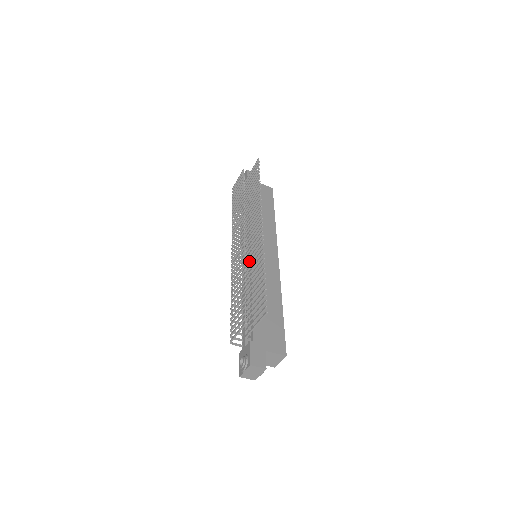
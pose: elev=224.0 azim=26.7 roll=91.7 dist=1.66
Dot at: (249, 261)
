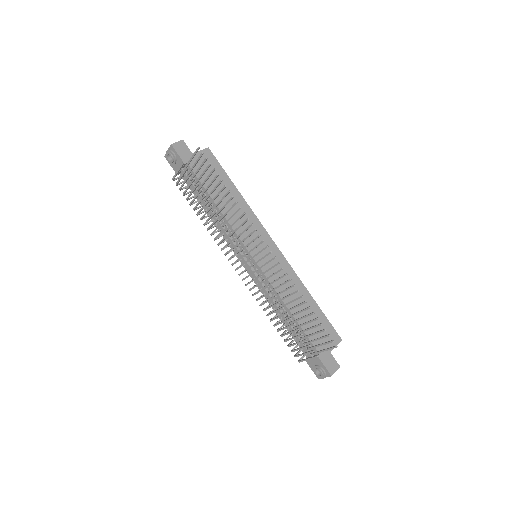
Dot at: (260, 272)
